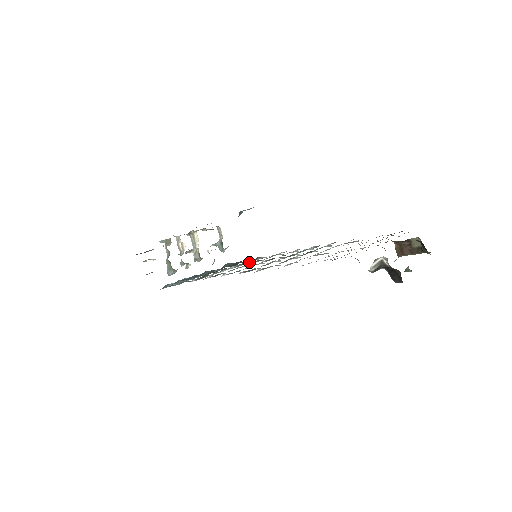
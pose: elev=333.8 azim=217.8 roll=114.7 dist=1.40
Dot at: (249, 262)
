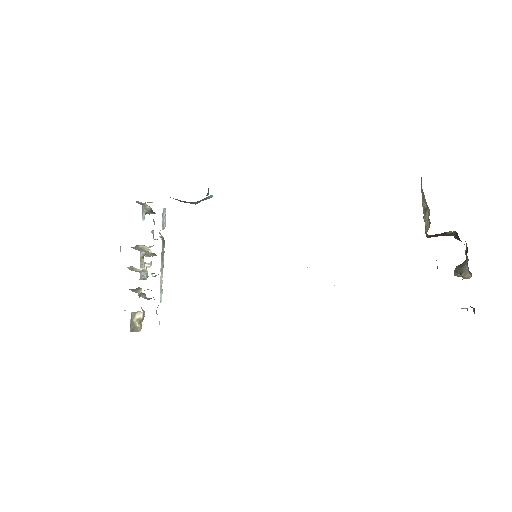
Dot at: occluded
